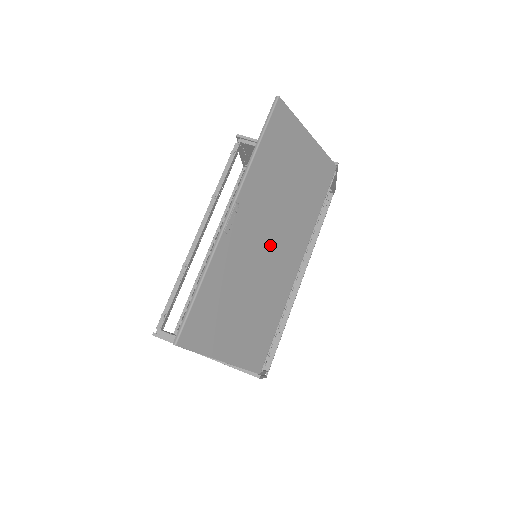
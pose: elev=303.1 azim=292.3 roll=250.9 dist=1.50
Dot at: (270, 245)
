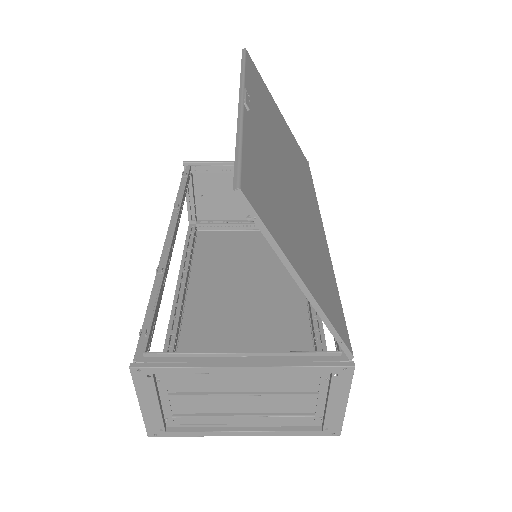
Dot at: (291, 176)
